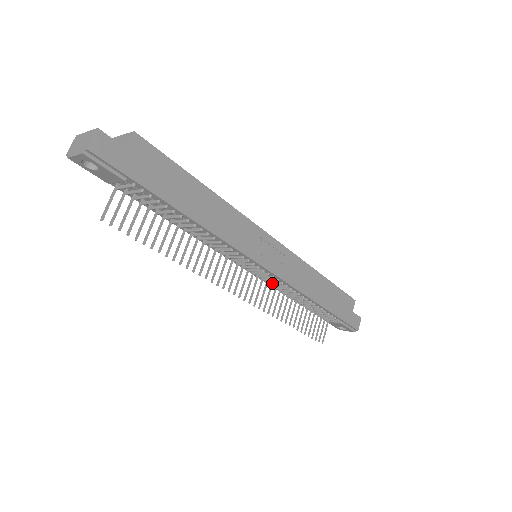
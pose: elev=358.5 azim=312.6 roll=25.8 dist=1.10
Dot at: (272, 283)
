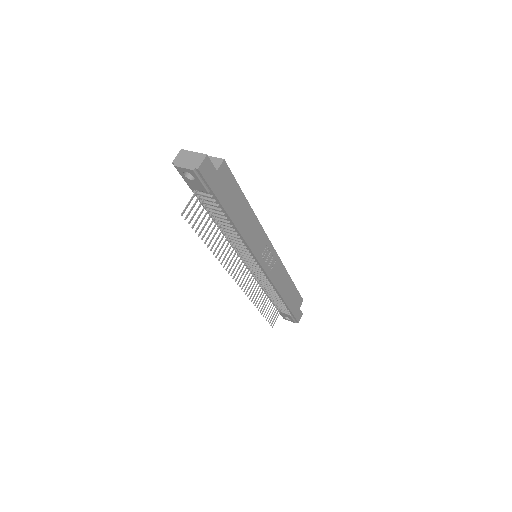
Dot at: (259, 277)
